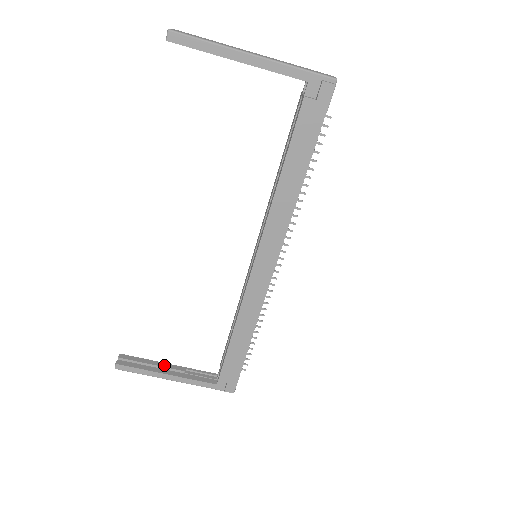
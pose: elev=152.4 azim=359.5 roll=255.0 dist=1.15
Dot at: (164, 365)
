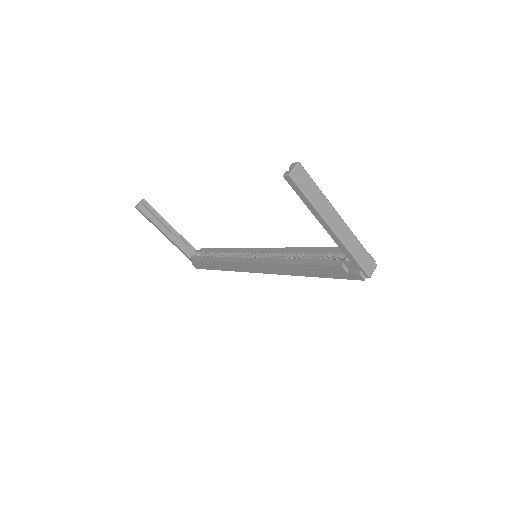
Dot at: (167, 225)
